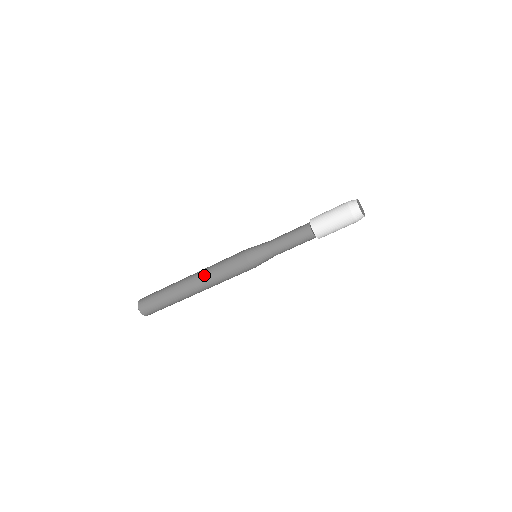
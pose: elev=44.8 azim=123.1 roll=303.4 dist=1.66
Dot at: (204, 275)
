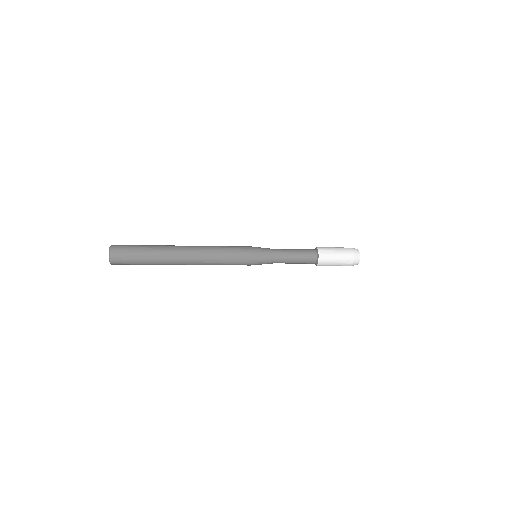
Dot at: (202, 256)
